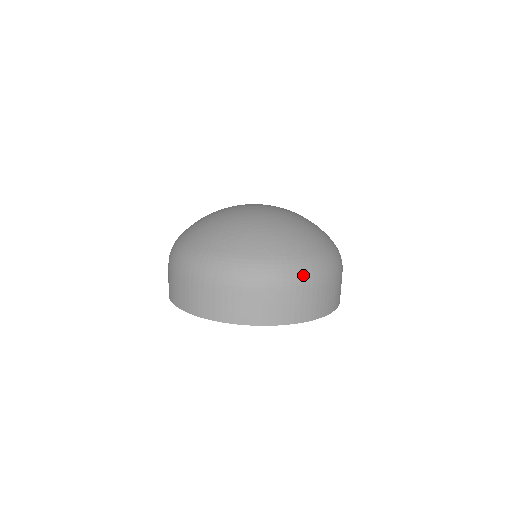
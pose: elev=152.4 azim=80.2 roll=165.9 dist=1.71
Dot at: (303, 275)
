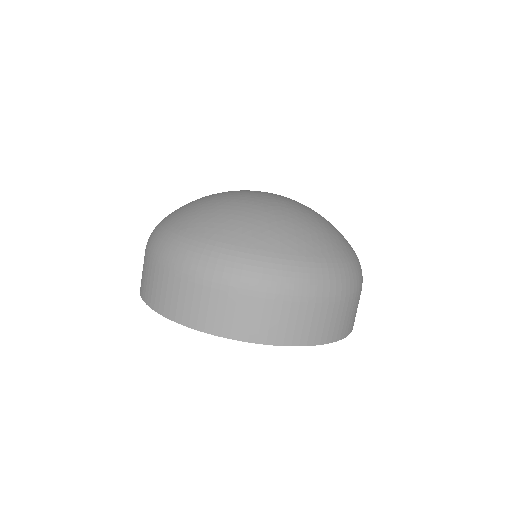
Dot at: (351, 282)
